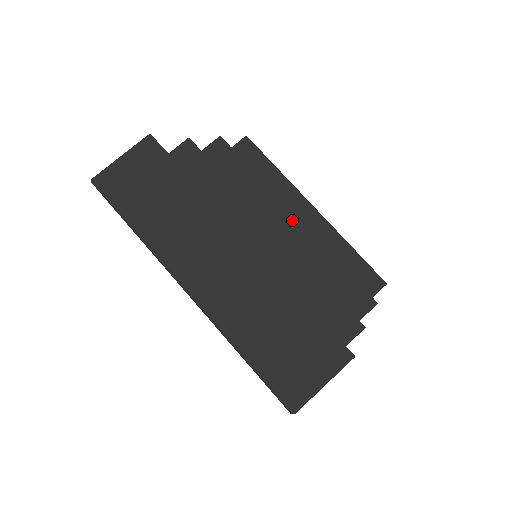
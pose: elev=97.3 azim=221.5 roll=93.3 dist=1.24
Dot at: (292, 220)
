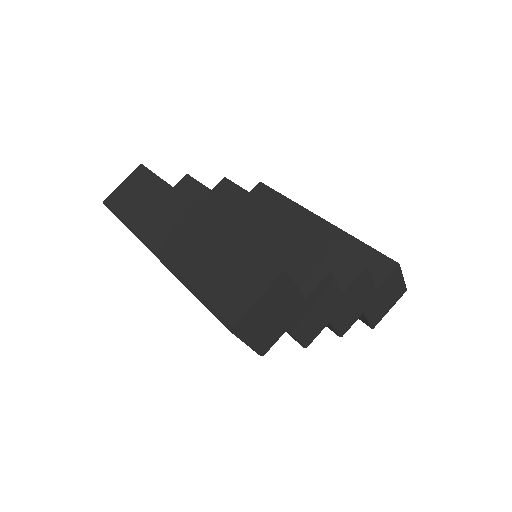
Dot at: (282, 218)
